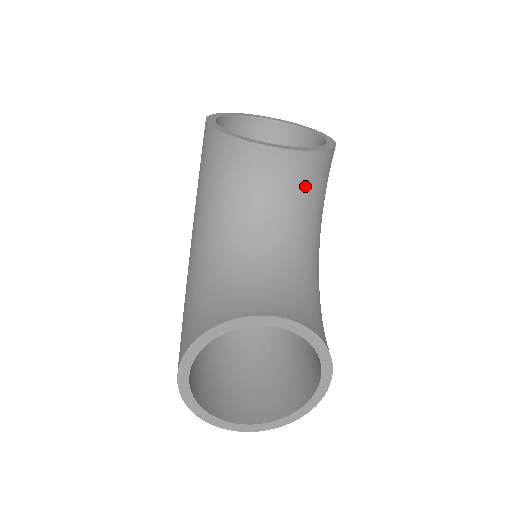
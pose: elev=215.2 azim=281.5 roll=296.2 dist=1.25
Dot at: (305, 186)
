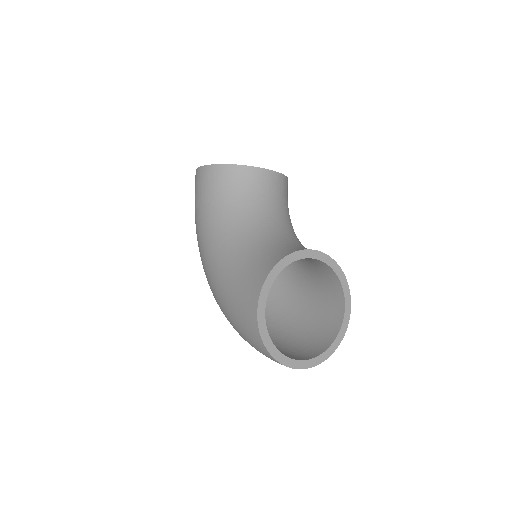
Dot at: (283, 197)
